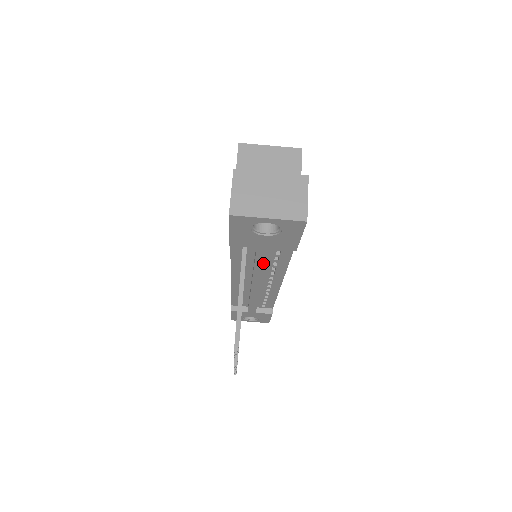
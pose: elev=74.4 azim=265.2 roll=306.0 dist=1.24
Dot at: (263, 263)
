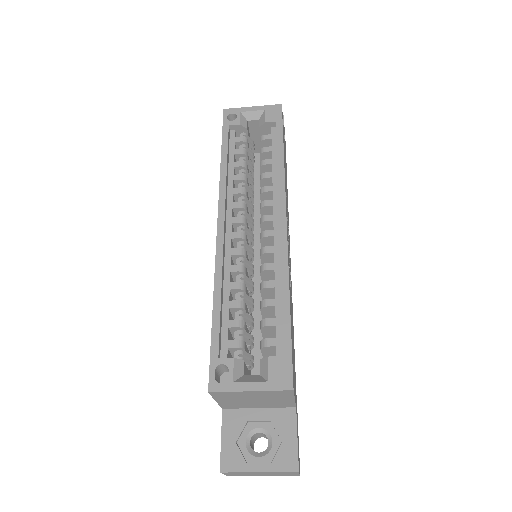
Dot at: occluded
